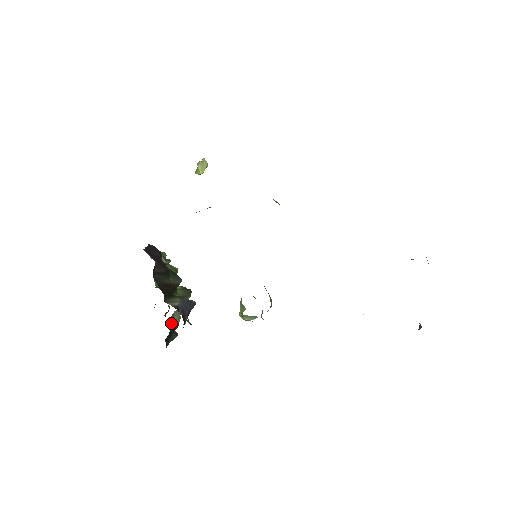
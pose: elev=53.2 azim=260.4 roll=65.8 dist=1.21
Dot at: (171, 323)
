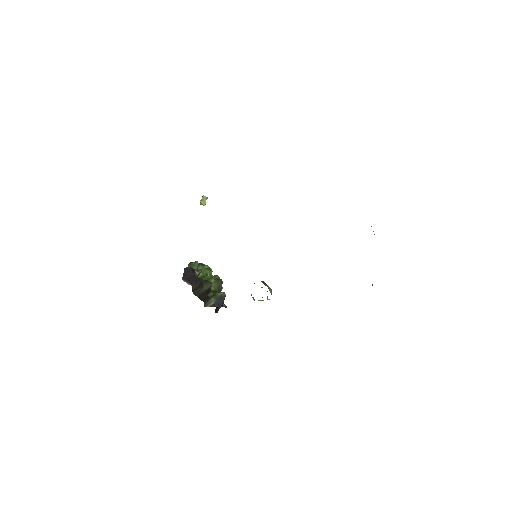
Dot at: occluded
